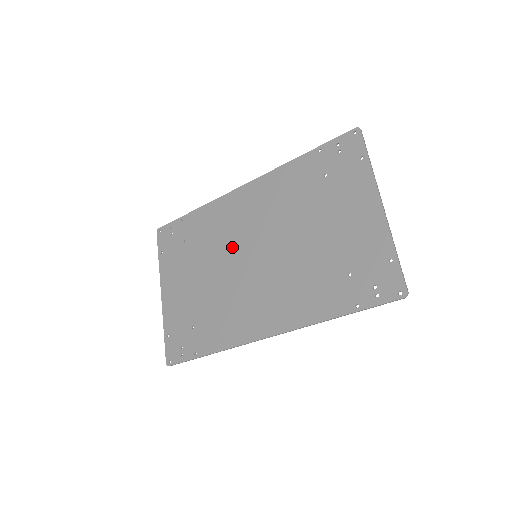
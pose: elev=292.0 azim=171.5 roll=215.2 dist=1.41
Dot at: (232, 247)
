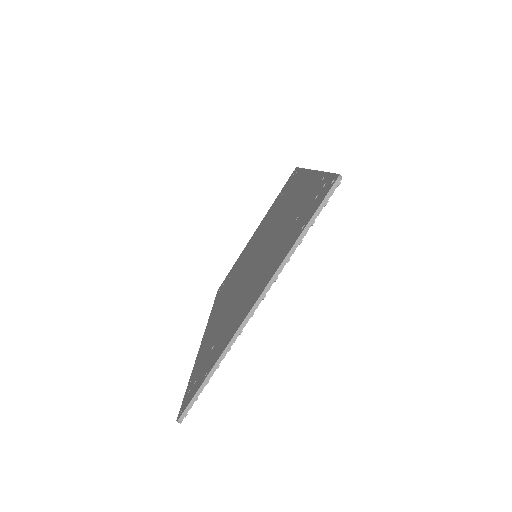
Dot at: (266, 231)
